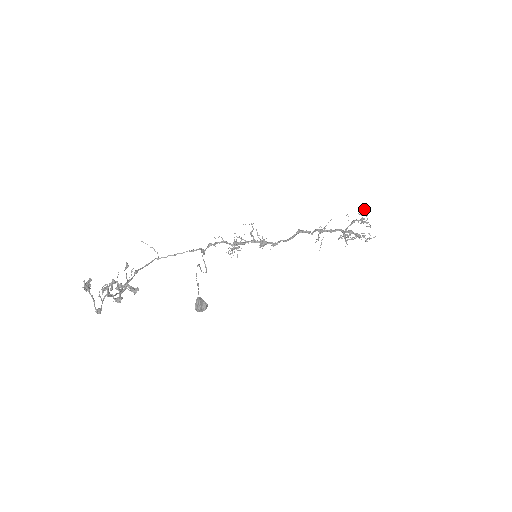
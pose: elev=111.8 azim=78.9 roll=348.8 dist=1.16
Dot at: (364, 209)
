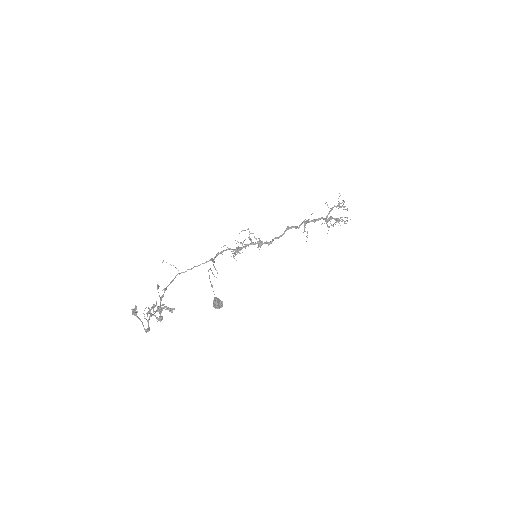
Dot at: occluded
